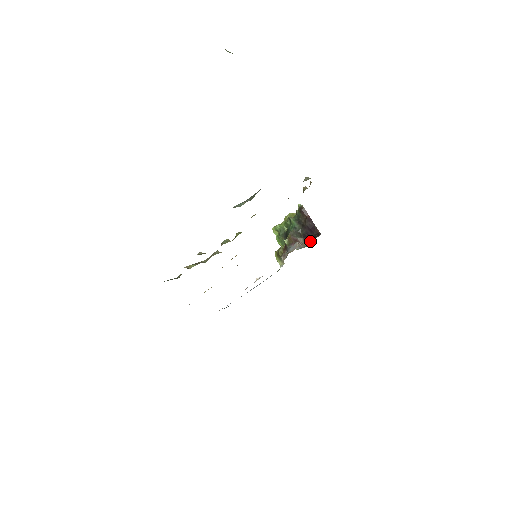
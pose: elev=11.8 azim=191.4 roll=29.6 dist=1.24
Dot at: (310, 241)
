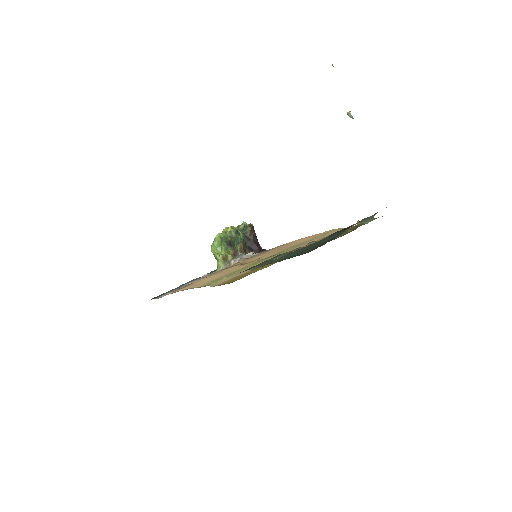
Dot at: occluded
